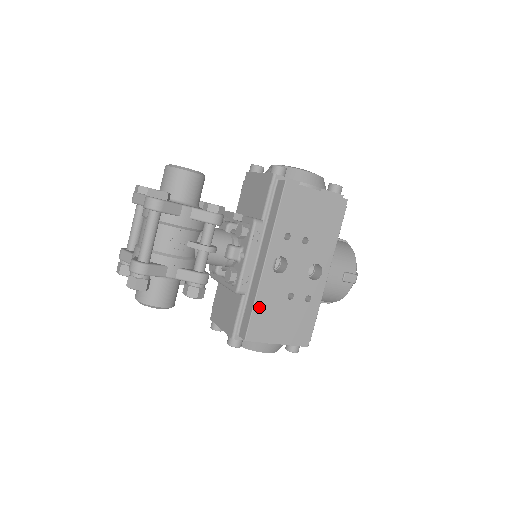
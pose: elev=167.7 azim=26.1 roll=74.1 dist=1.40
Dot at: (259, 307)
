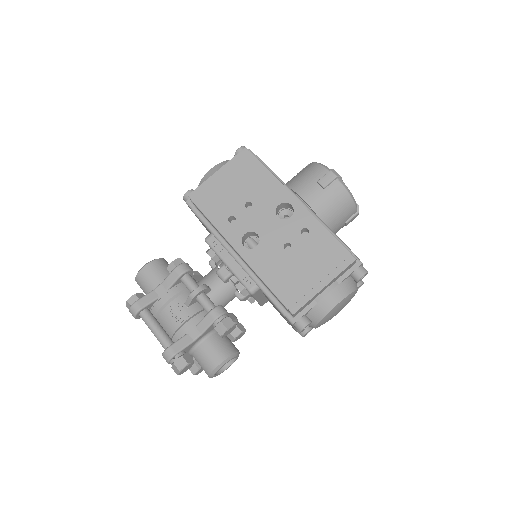
Dot at: (272, 282)
